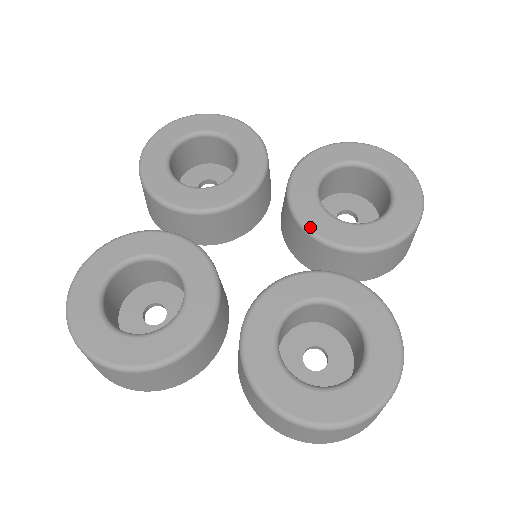
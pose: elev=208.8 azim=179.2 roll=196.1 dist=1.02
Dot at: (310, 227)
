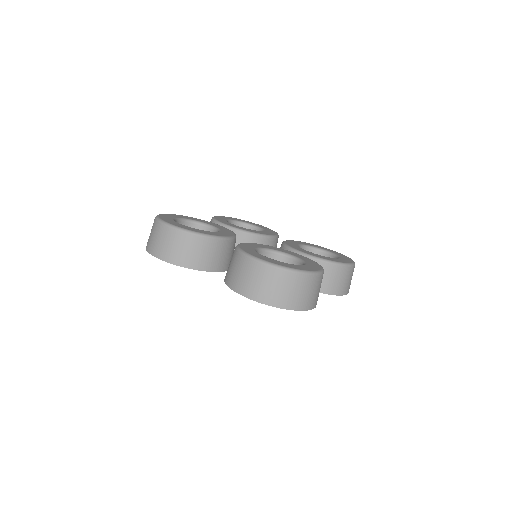
Dot at: (290, 246)
